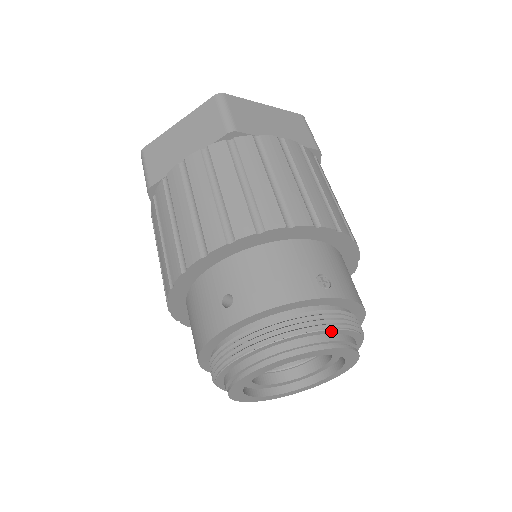
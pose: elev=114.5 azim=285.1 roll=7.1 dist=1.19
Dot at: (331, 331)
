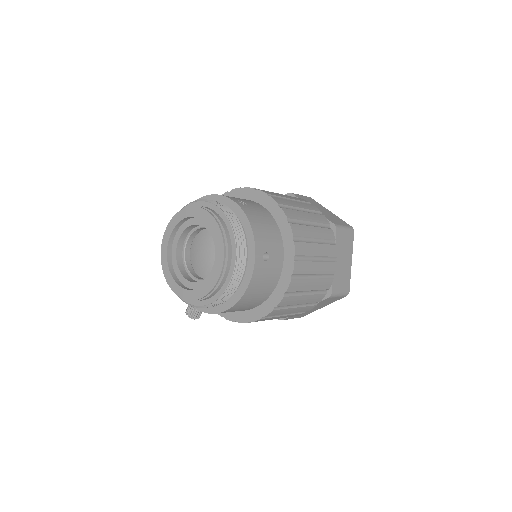
Dot at: (218, 210)
